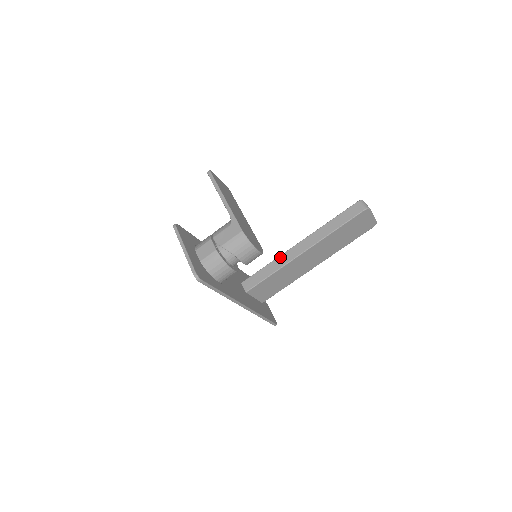
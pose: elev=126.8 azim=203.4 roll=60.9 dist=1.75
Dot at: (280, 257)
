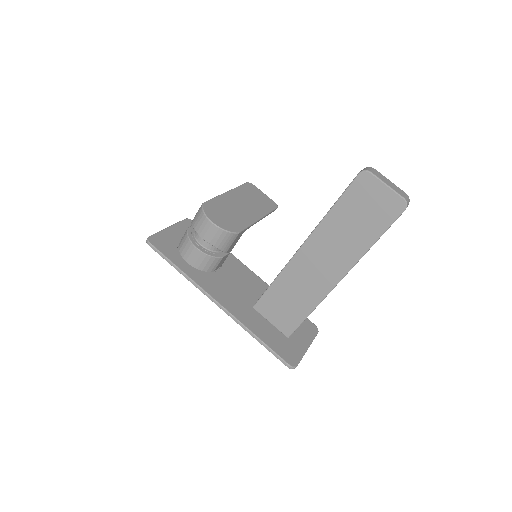
Dot at: occluded
